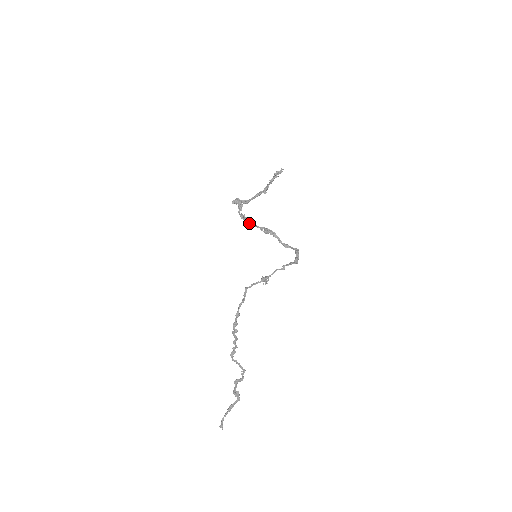
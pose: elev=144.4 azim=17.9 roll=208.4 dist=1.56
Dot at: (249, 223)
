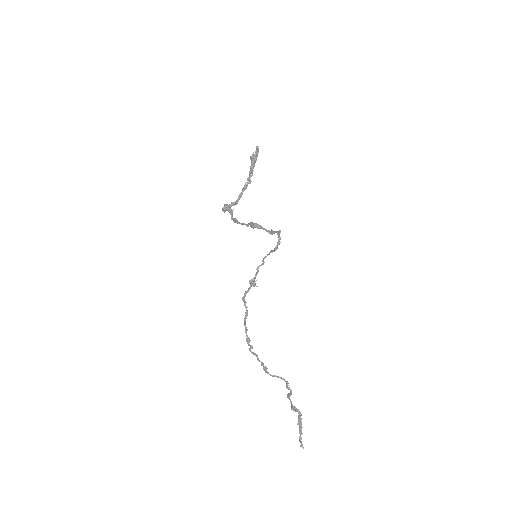
Dot at: (241, 224)
